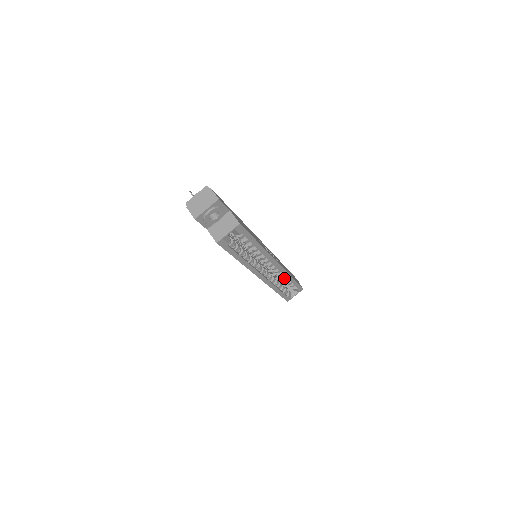
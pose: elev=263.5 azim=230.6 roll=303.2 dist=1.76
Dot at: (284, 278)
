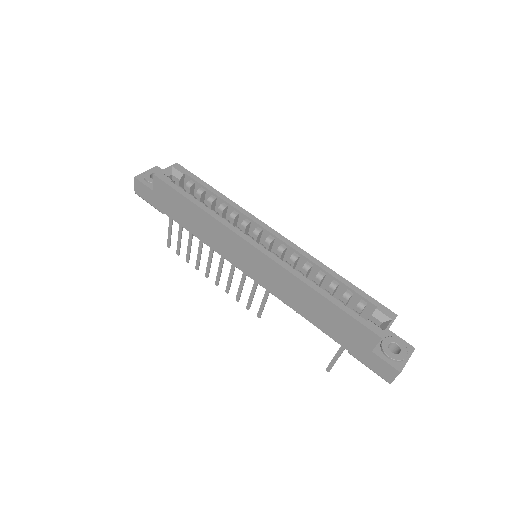
Dot at: (321, 275)
